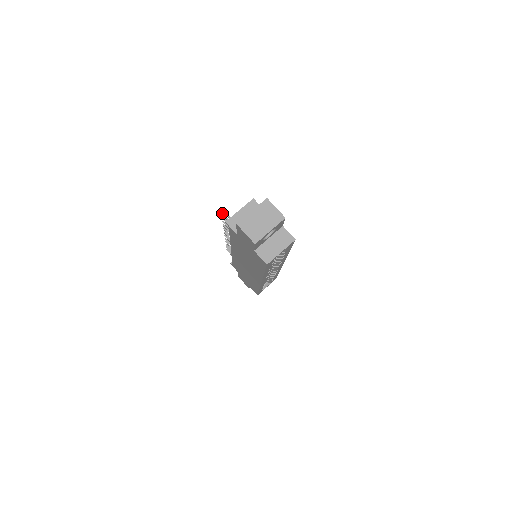
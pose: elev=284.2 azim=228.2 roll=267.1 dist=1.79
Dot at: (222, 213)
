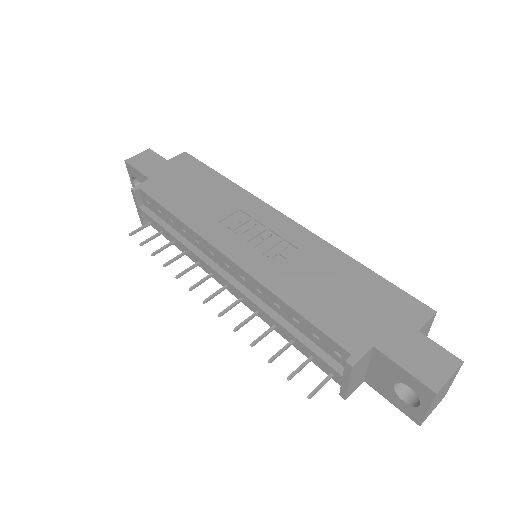
Dot at: occluded
